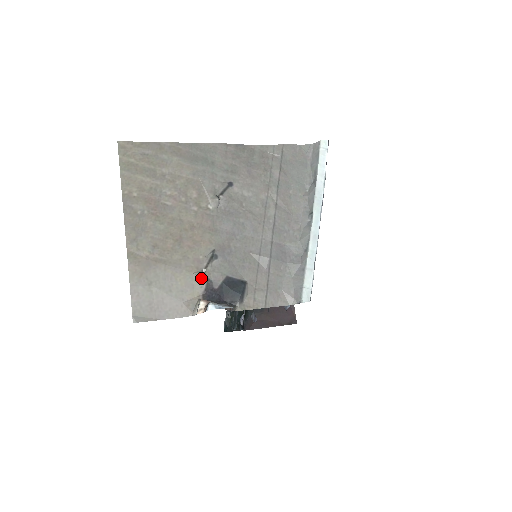
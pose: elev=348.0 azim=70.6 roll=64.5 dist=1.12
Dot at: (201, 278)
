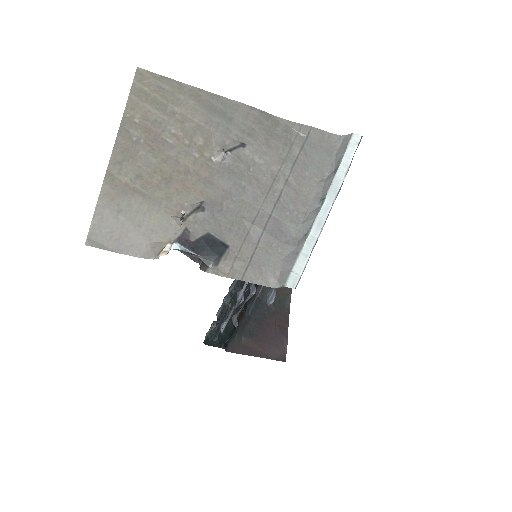
Dot at: (178, 224)
